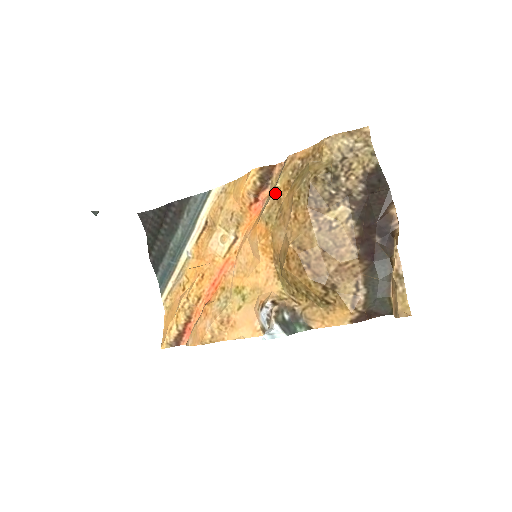
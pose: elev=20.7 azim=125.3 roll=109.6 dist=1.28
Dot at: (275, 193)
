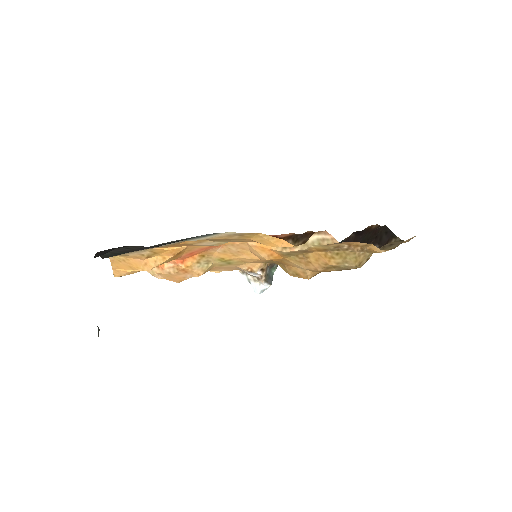
Dot at: (306, 250)
